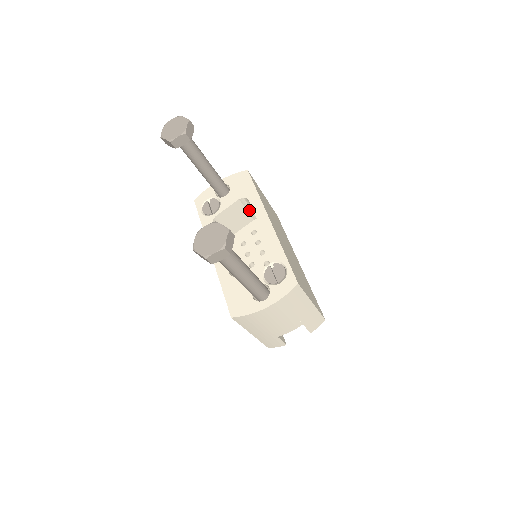
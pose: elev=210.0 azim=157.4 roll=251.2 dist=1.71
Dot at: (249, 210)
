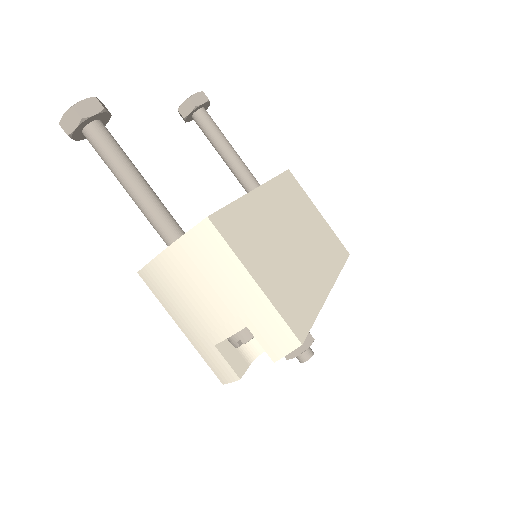
Dot at: occluded
